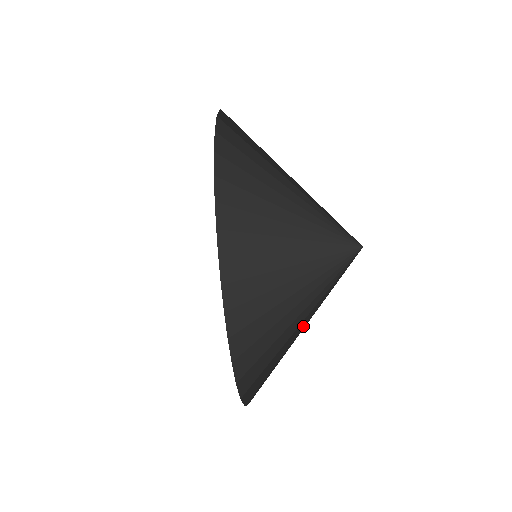
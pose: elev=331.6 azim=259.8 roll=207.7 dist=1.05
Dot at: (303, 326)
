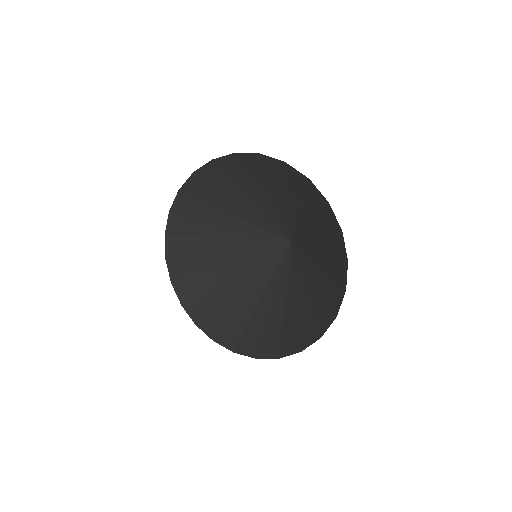
Dot at: (316, 252)
